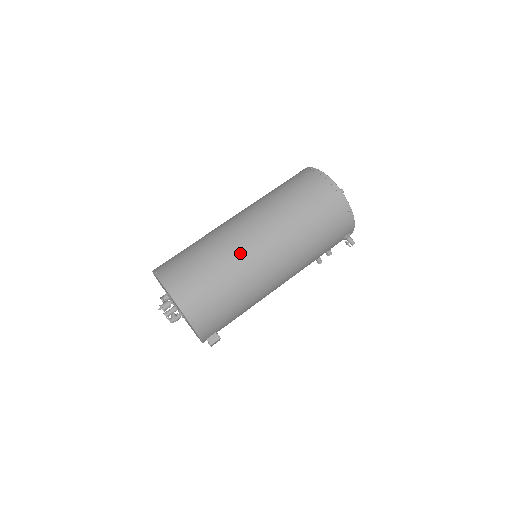
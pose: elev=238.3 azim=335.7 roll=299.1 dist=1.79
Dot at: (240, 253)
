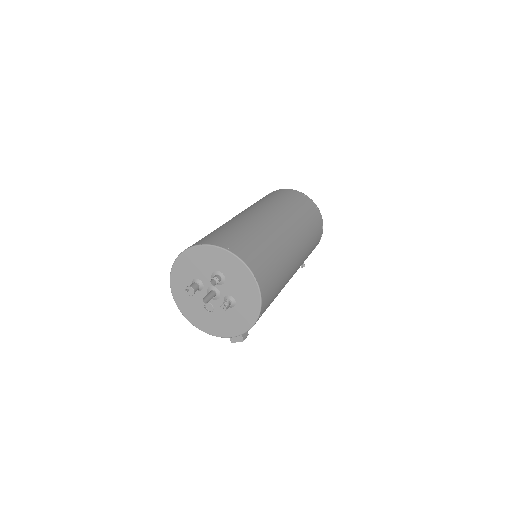
Dot at: (288, 252)
